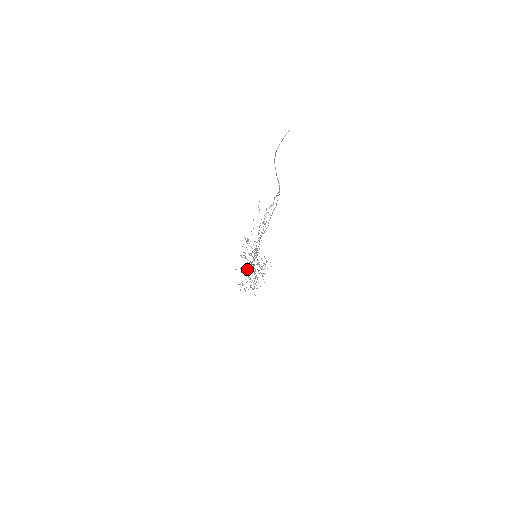
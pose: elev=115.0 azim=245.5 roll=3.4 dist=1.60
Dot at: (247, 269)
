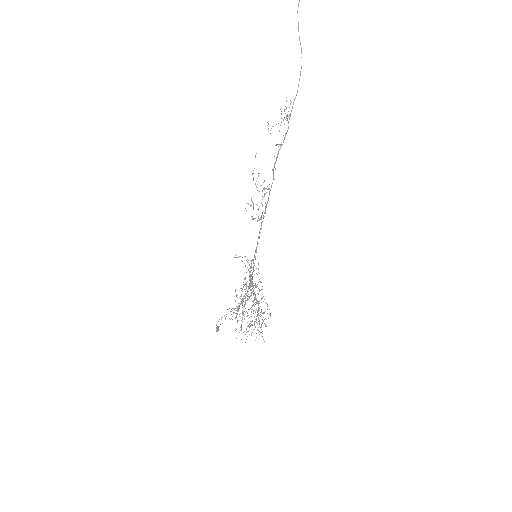
Dot at: occluded
